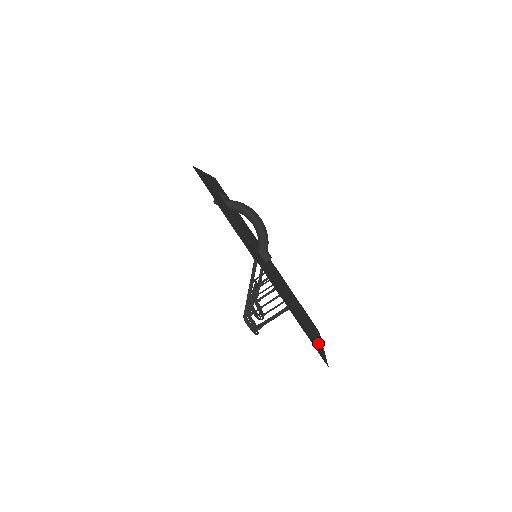
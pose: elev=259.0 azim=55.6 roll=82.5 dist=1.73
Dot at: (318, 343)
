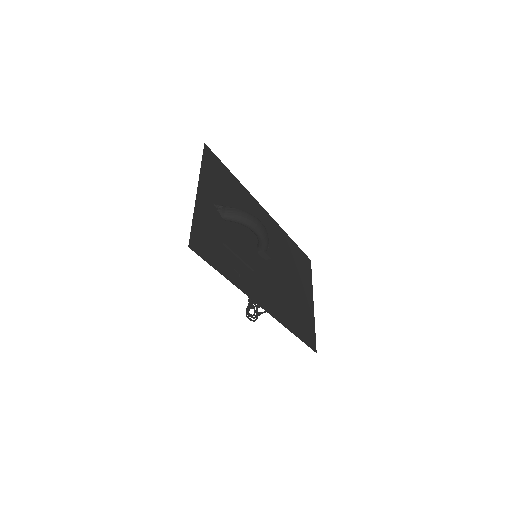
Dot at: (309, 313)
